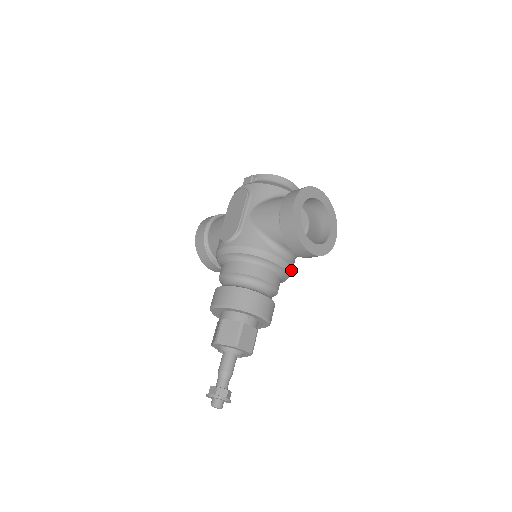
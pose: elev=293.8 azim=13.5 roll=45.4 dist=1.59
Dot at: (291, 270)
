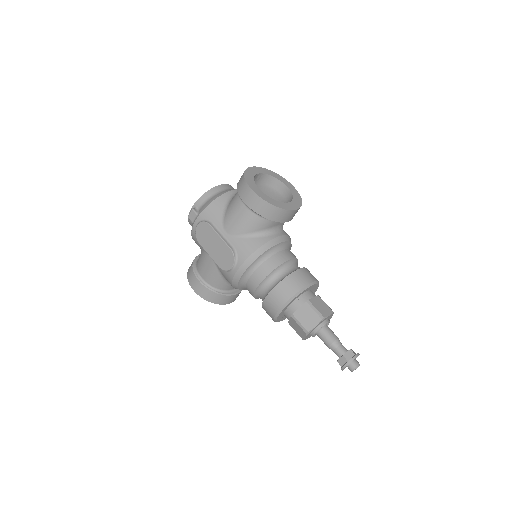
Dot at: (289, 237)
